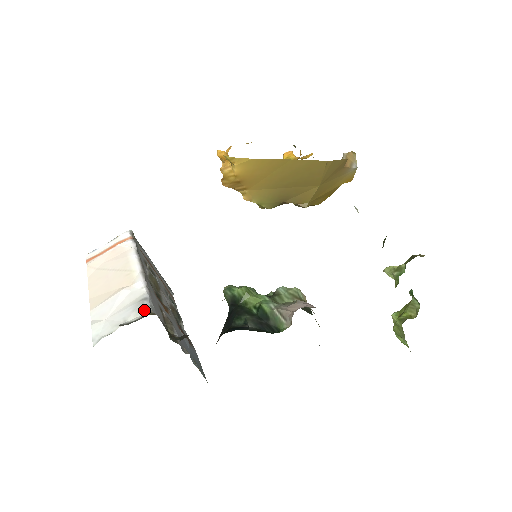
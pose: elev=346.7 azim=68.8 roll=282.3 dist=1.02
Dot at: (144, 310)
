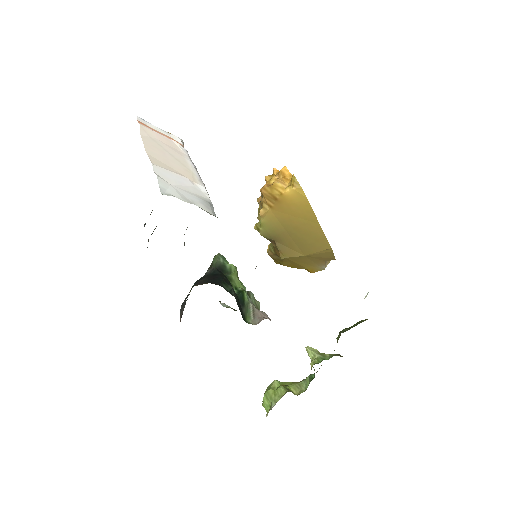
Dot at: (212, 211)
